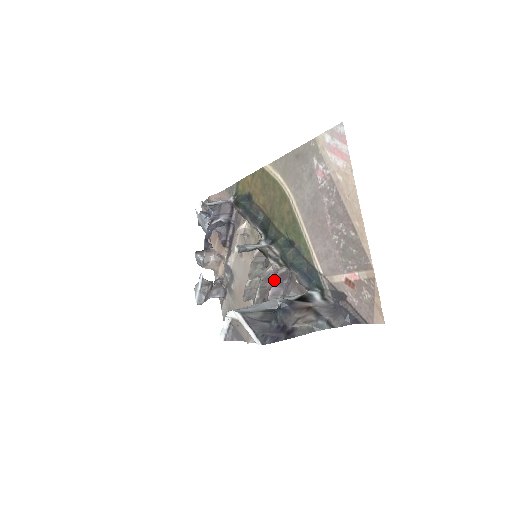
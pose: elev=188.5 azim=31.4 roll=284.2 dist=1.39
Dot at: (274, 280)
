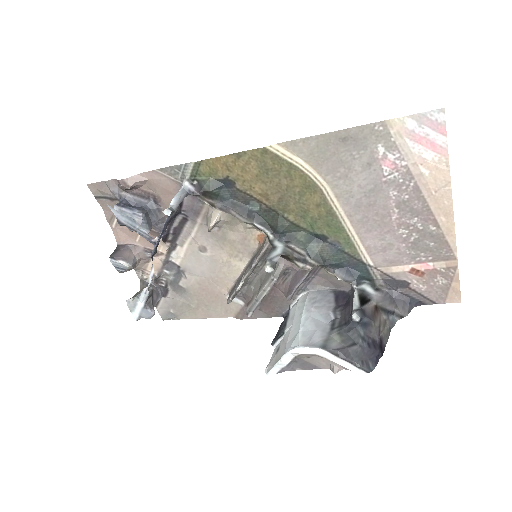
Dot at: (301, 282)
